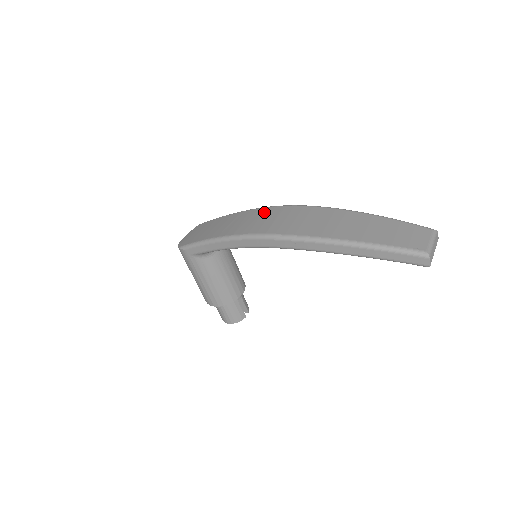
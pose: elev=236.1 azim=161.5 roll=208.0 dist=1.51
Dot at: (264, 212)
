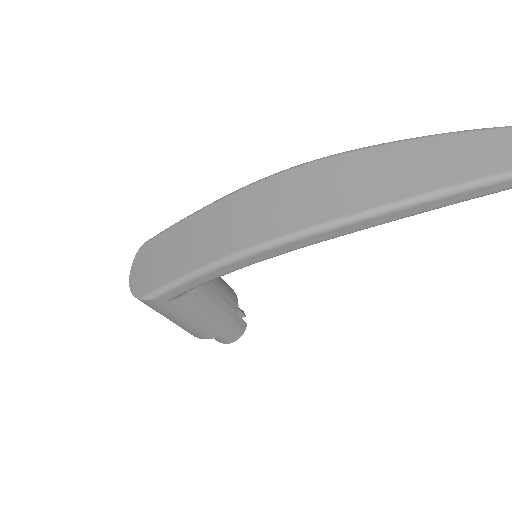
Dot at: (255, 195)
